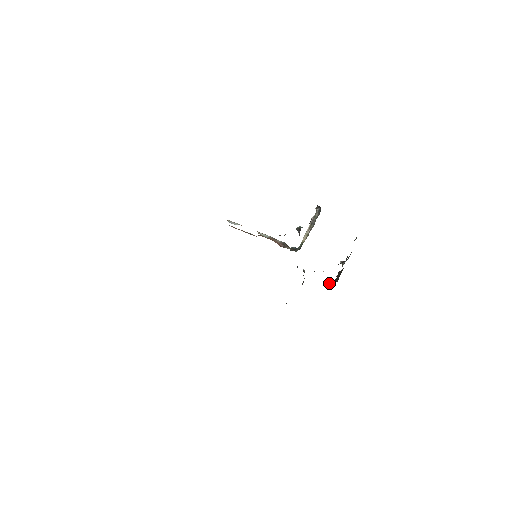
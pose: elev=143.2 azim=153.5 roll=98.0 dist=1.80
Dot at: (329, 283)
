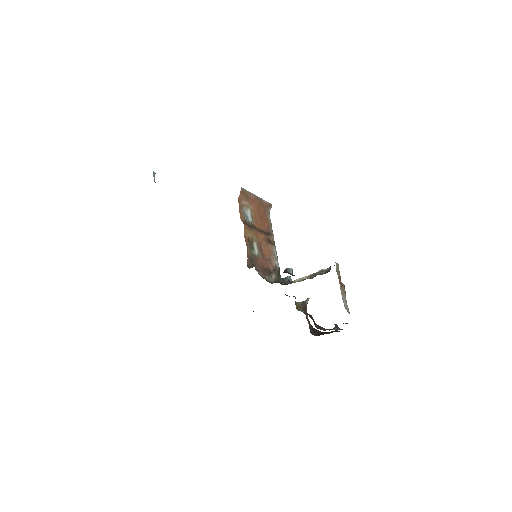
Dot at: occluded
